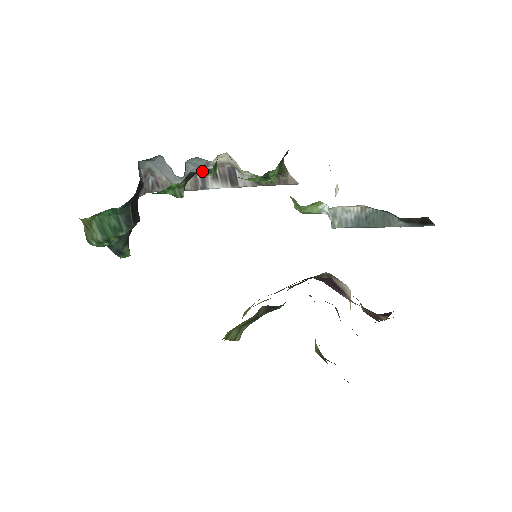
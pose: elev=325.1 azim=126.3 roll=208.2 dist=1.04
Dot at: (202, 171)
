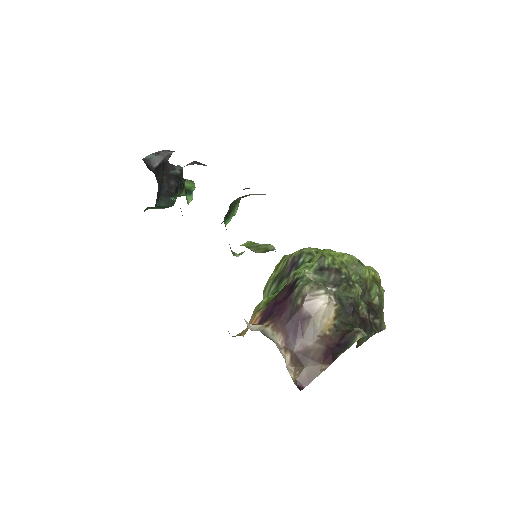
Dot at: occluded
